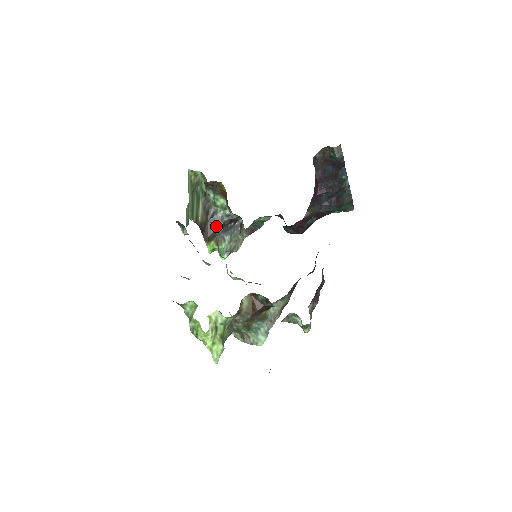
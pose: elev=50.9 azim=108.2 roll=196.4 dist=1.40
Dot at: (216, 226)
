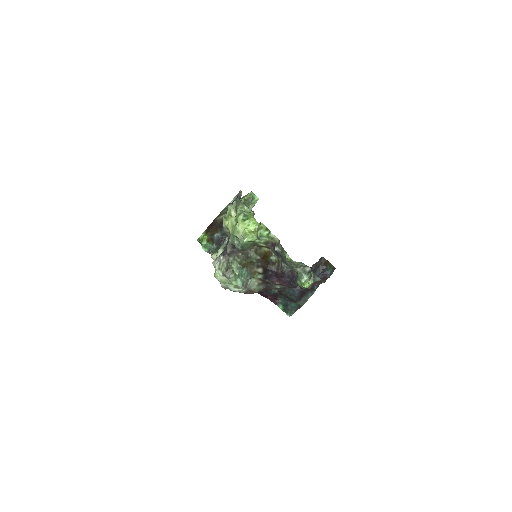
Dot at: (218, 233)
